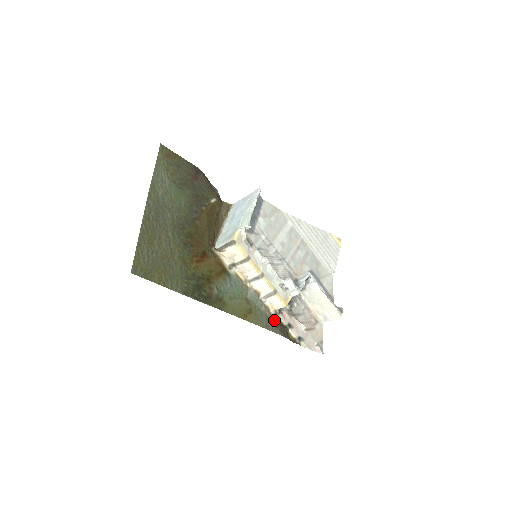
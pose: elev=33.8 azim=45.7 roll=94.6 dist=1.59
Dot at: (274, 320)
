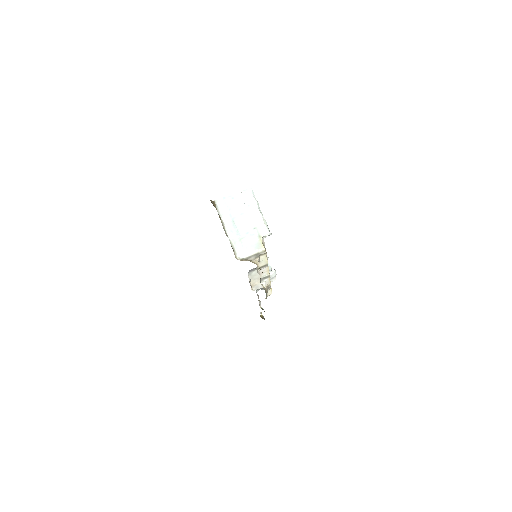
Dot at: occluded
